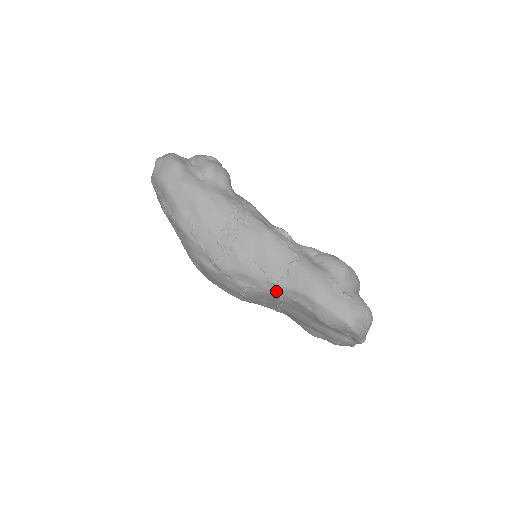
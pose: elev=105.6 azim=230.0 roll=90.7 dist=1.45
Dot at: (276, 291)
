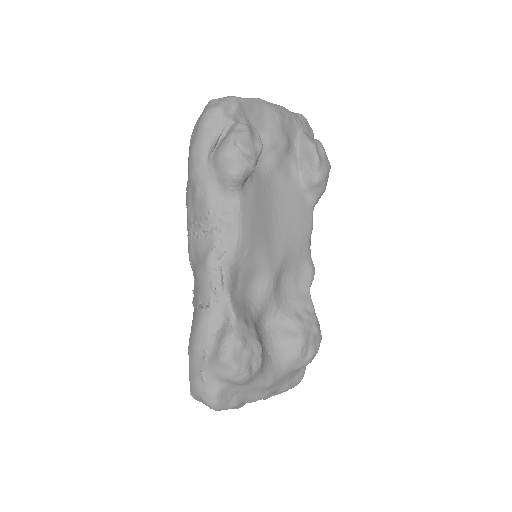
Dot at: occluded
